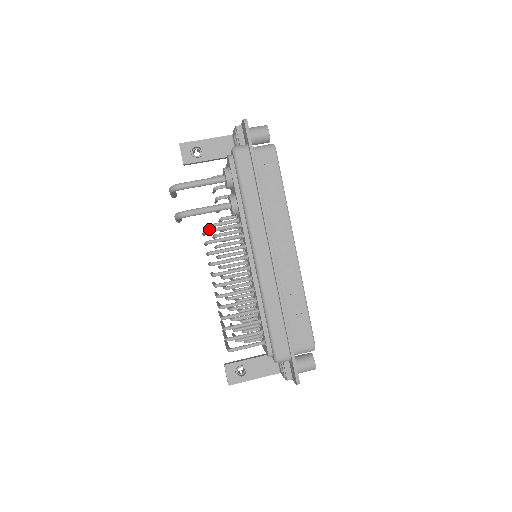
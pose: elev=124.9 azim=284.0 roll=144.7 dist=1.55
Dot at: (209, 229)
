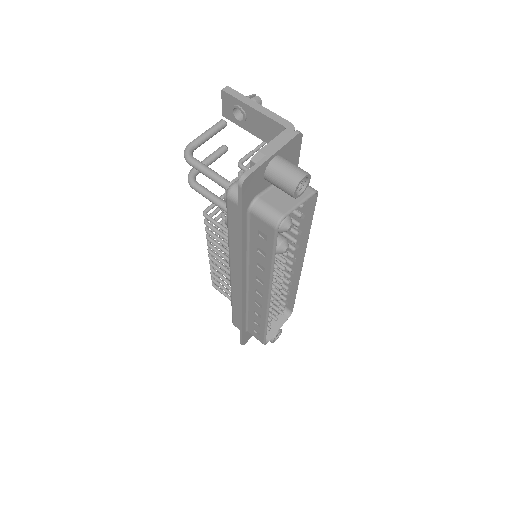
Dot at: (206, 216)
